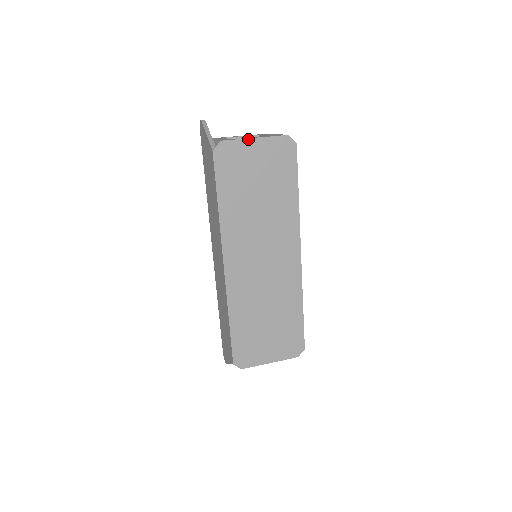
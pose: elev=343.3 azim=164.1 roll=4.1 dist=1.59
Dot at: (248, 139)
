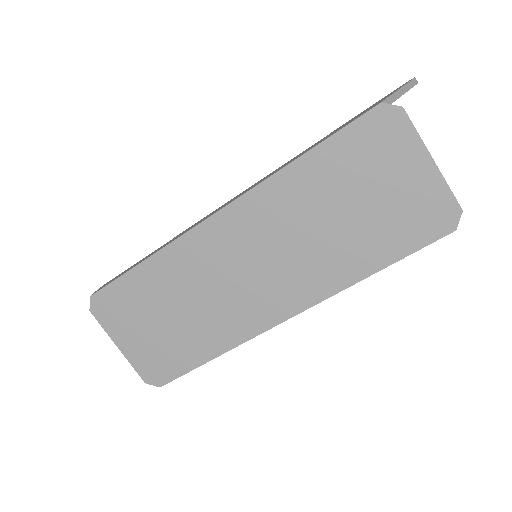
Dot at: (426, 150)
